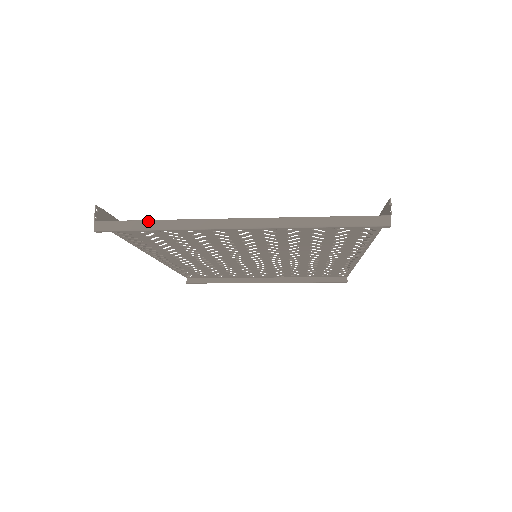
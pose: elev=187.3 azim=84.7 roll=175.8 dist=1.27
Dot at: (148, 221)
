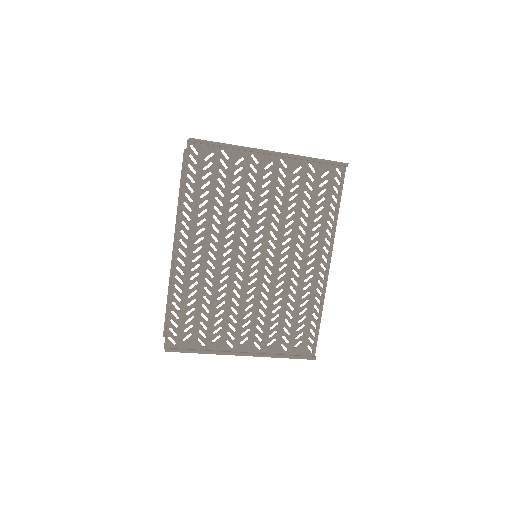
Dot at: (221, 143)
